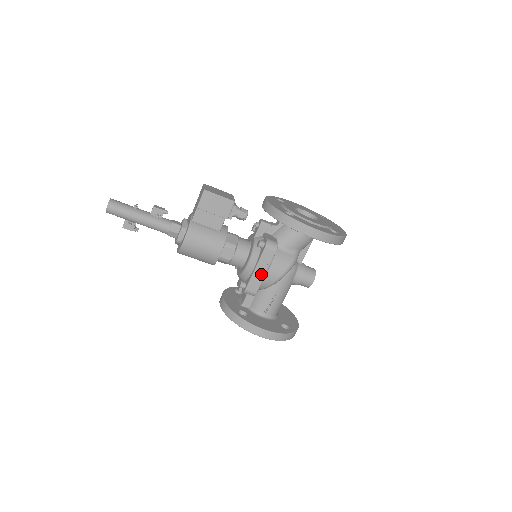
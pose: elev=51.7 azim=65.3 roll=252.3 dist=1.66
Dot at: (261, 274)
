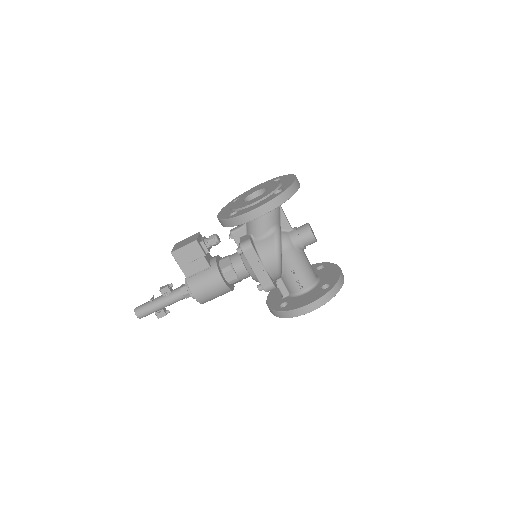
Dot at: (261, 271)
